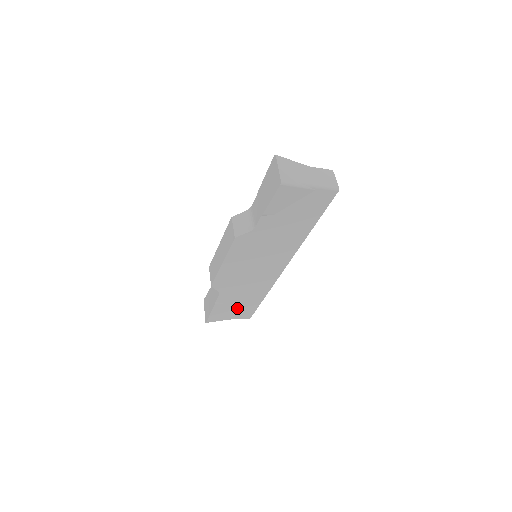
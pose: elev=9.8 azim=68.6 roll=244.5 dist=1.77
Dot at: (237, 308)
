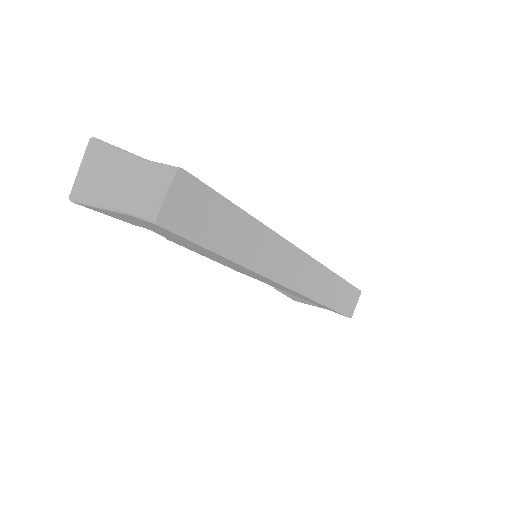
Dot at: occluded
